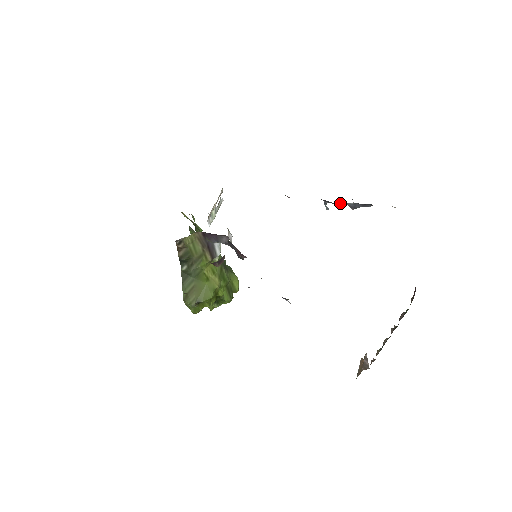
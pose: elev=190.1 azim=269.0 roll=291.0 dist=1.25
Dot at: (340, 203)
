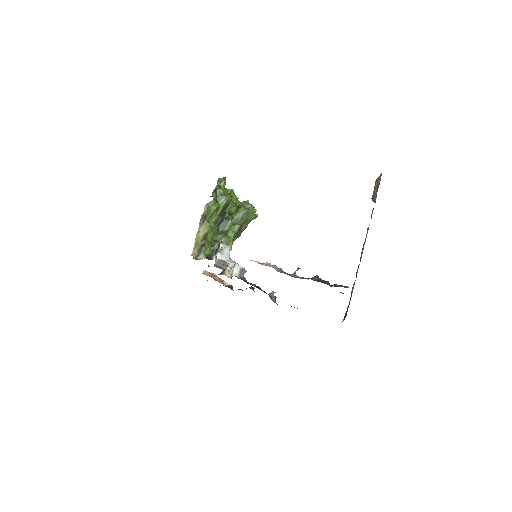
Dot at: (305, 278)
